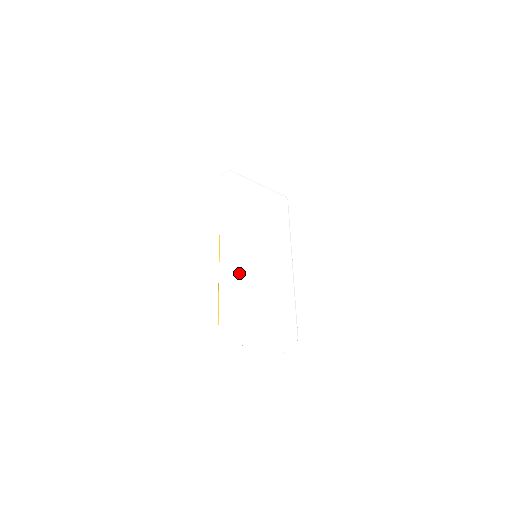
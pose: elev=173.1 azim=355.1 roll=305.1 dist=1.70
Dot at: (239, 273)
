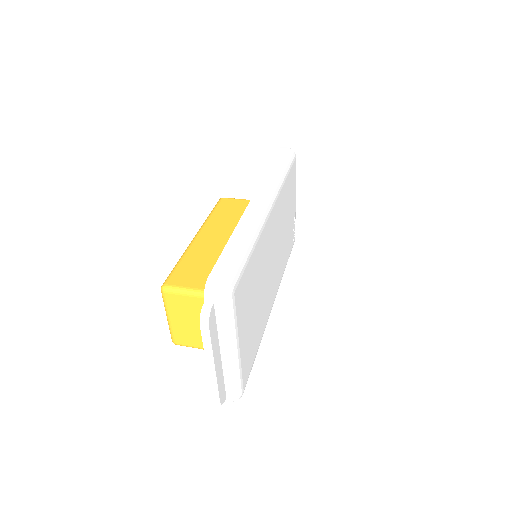
Dot at: (259, 248)
